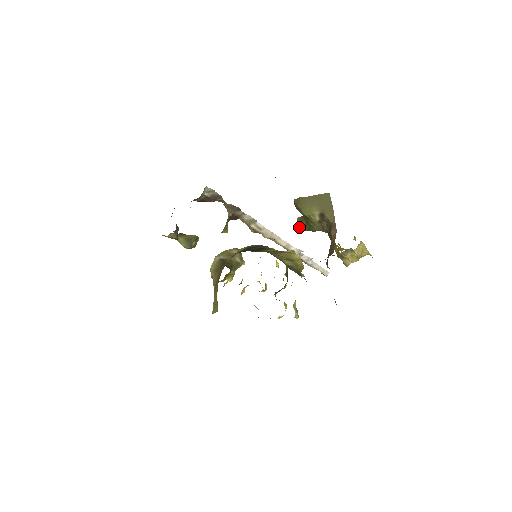
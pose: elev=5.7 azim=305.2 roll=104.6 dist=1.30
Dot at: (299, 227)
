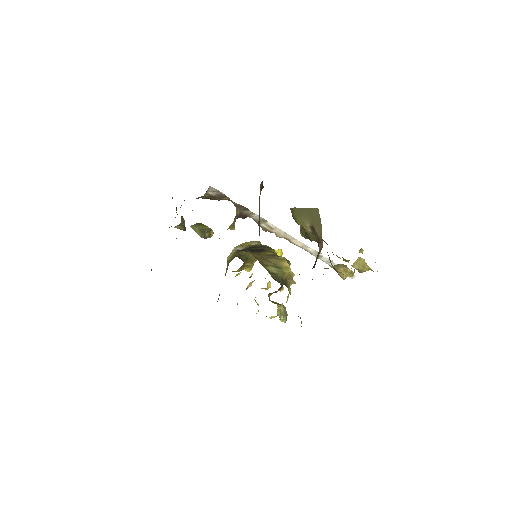
Dot at: (301, 234)
